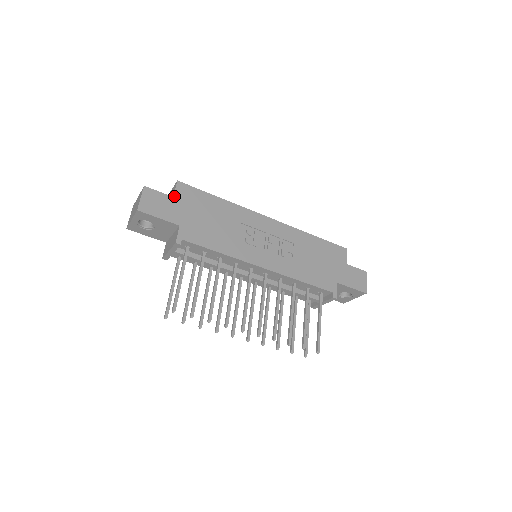
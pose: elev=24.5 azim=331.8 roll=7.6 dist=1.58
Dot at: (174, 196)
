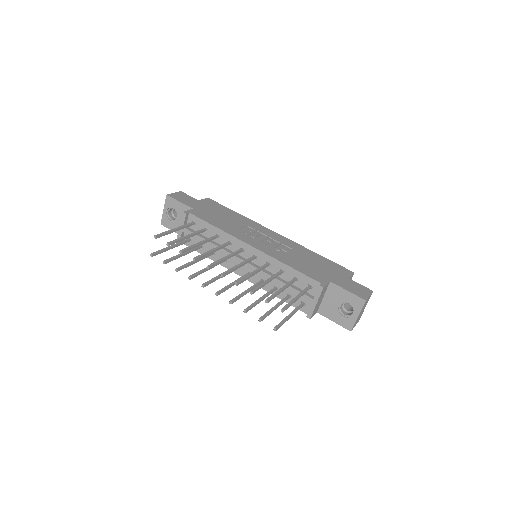
Dot at: (200, 200)
